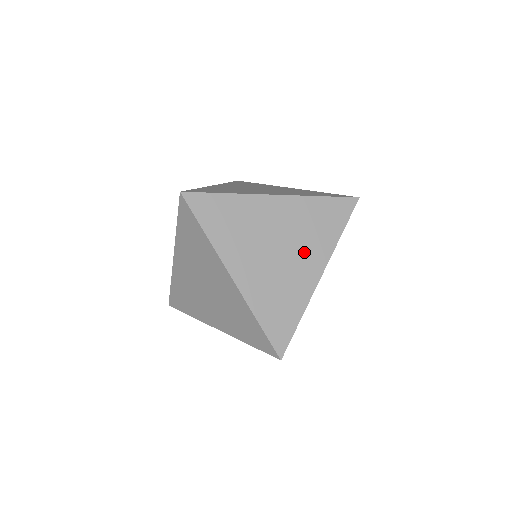
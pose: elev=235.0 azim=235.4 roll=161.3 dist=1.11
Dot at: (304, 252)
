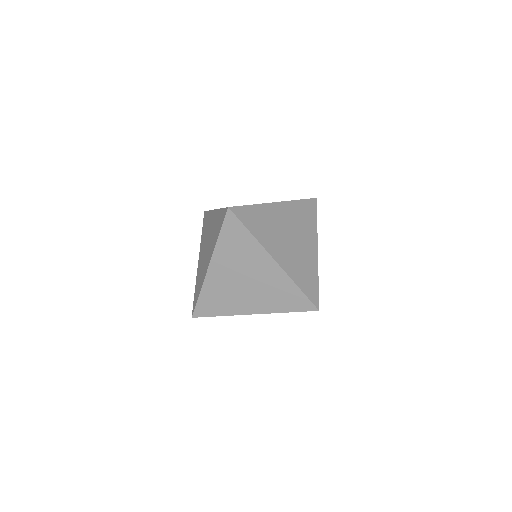
Dot at: occluded
